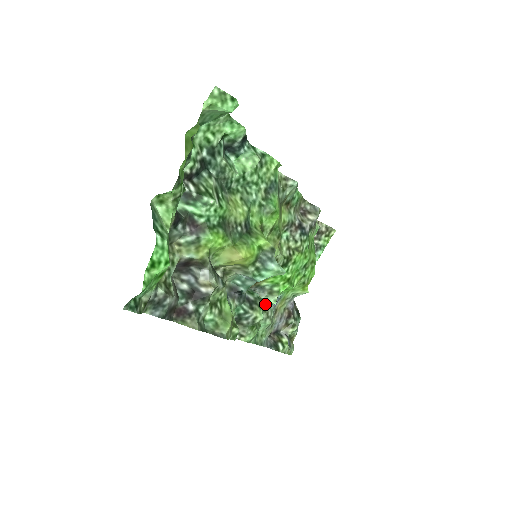
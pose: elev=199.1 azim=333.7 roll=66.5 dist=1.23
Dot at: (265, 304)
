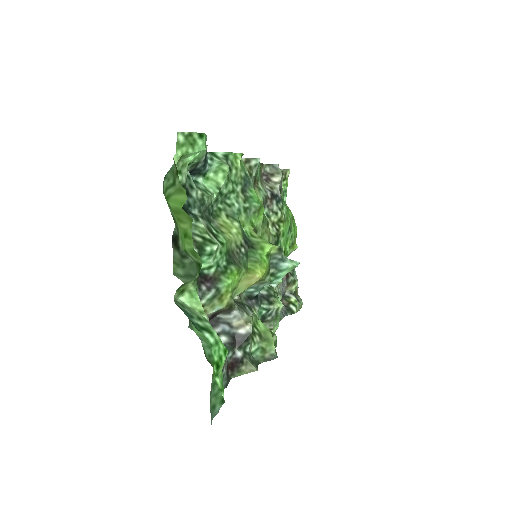
Dot at: (274, 287)
